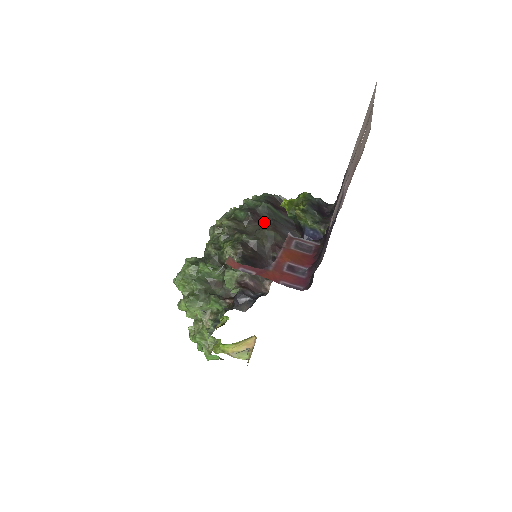
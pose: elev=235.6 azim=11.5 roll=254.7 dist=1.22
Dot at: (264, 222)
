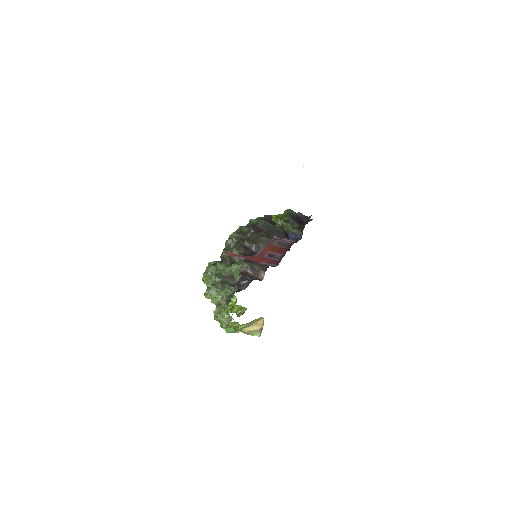
Dot at: (261, 232)
